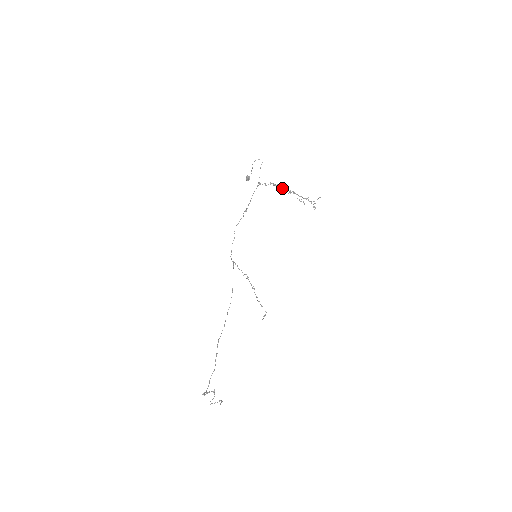
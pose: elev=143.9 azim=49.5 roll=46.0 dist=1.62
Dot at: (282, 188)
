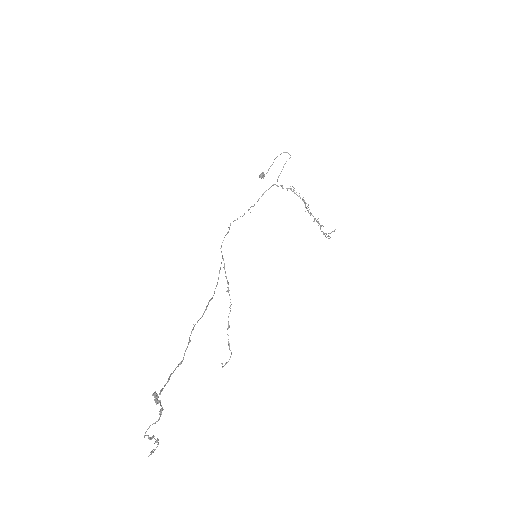
Dot at: occluded
